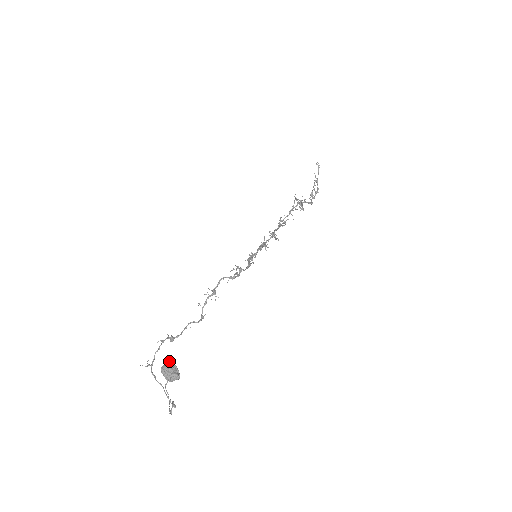
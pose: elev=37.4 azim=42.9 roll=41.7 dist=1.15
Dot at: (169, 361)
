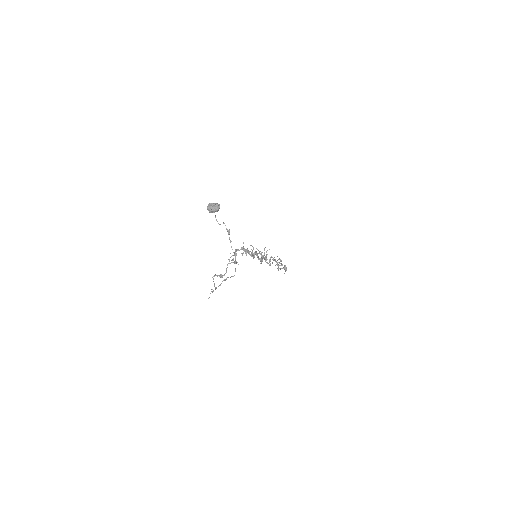
Dot at: occluded
